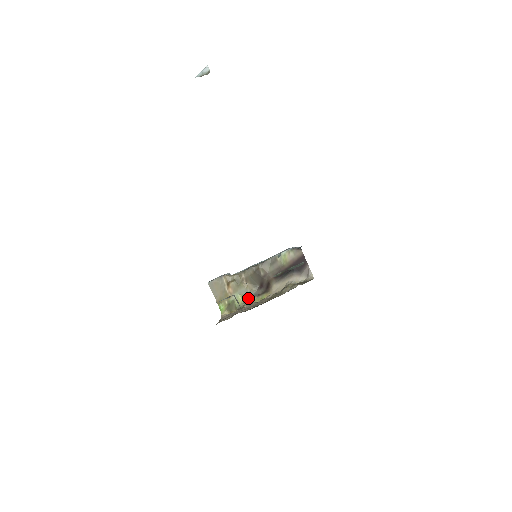
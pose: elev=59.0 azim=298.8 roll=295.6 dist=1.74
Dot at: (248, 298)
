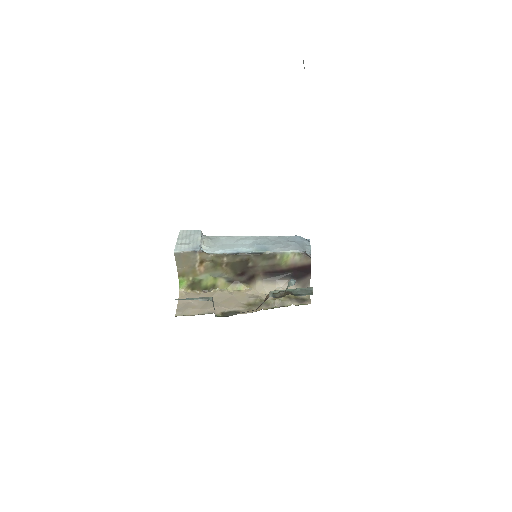
Dot at: (220, 283)
